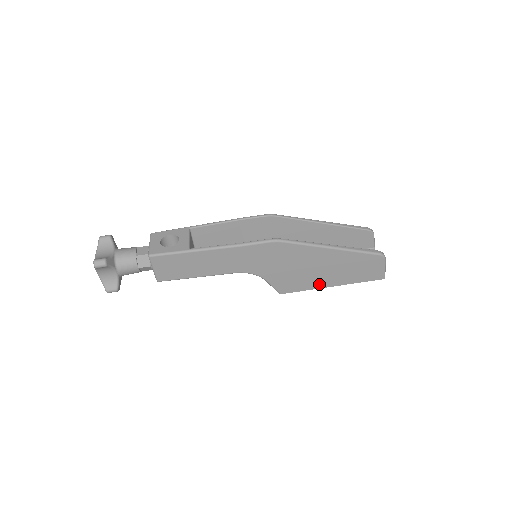
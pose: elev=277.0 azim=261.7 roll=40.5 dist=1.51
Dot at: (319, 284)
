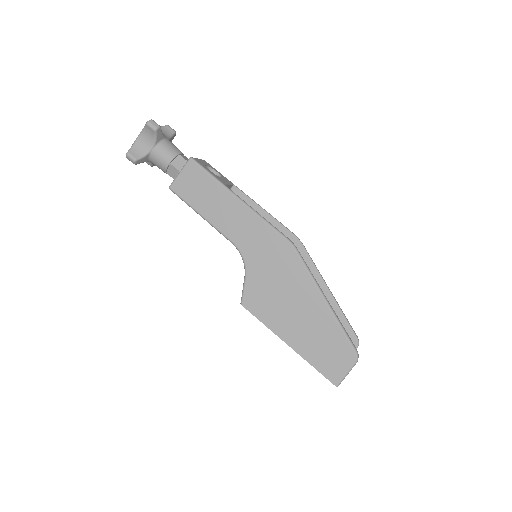
Dot at: (281, 330)
